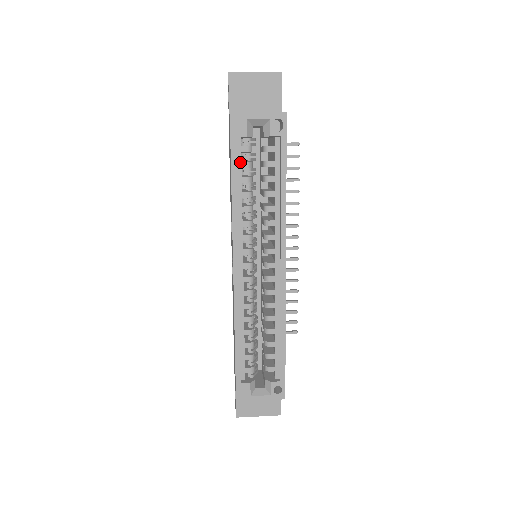
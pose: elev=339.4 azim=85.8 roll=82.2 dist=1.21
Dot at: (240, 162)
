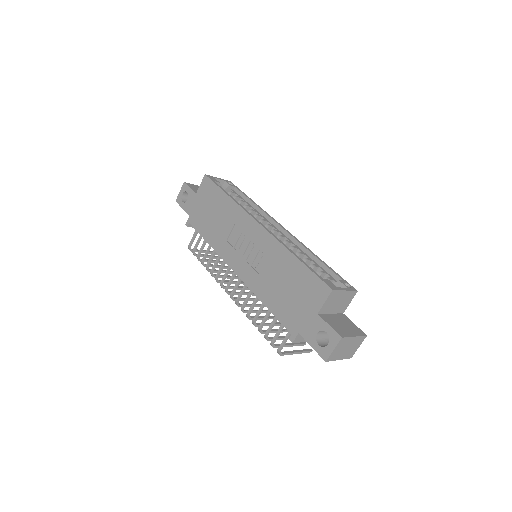
Dot at: occluded
